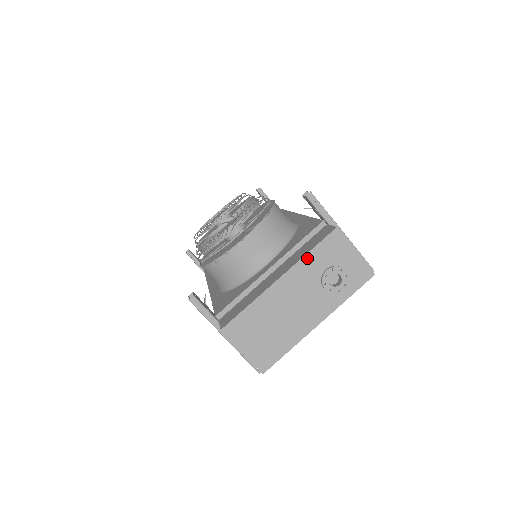
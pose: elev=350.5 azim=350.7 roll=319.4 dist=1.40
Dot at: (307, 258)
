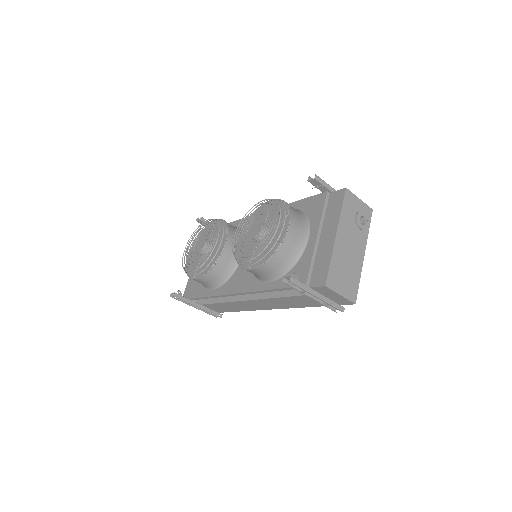
Dot at: (342, 214)
